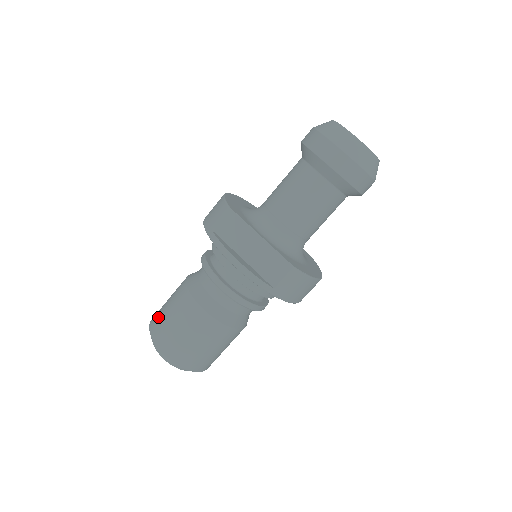
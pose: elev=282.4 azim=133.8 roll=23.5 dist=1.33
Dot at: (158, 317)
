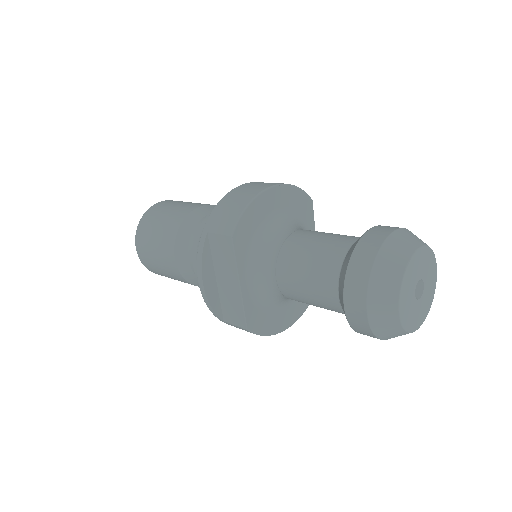
Dot at: (151, 219)
